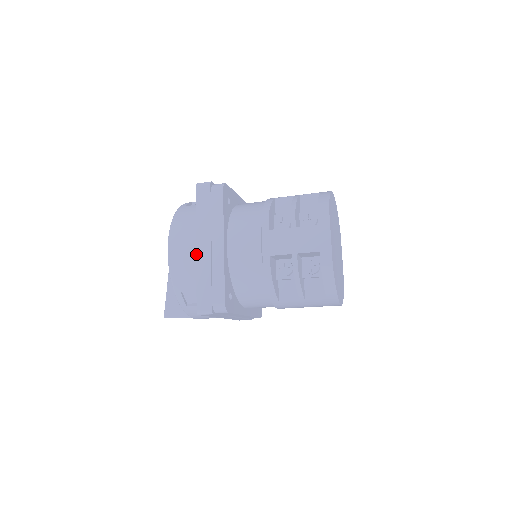
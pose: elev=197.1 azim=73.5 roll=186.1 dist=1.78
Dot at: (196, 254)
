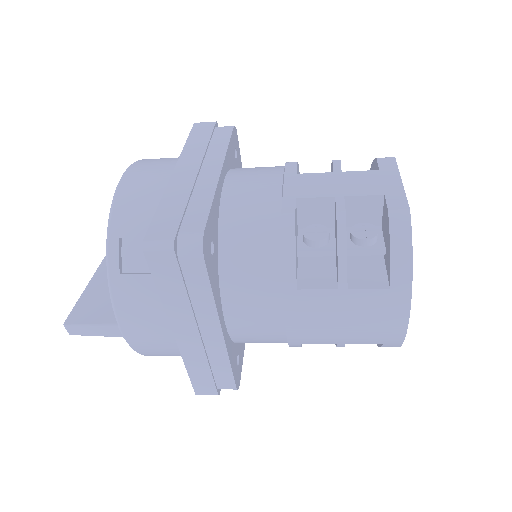
Dot at: (170, 178)
